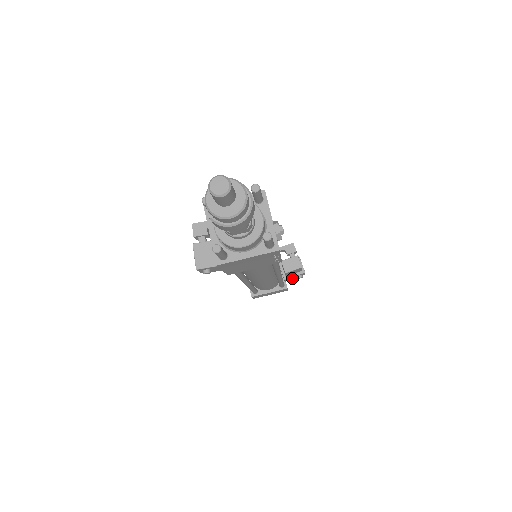
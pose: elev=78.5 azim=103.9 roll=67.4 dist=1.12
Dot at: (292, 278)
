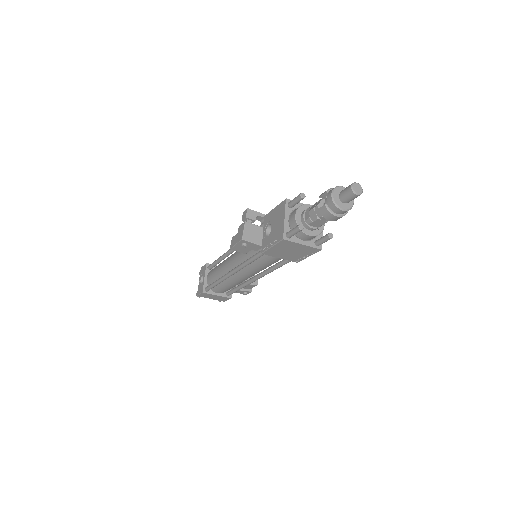
Dot at: (239, 292)
